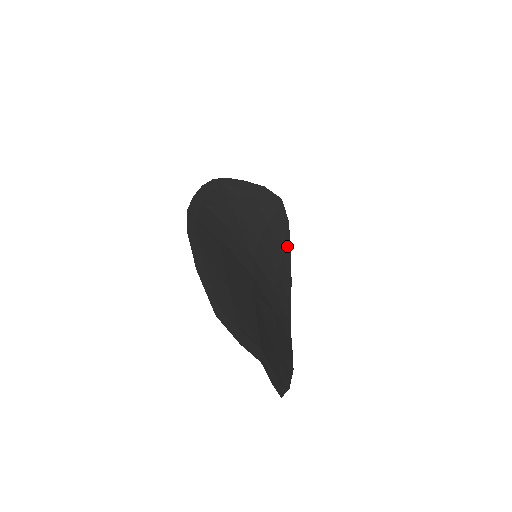
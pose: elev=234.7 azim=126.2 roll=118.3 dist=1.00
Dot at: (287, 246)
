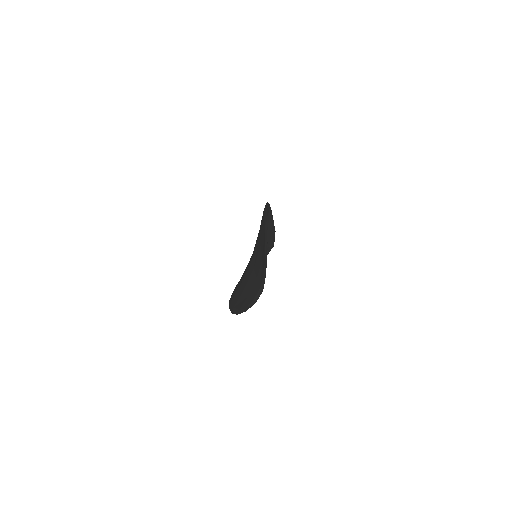
Dot at: occluded
